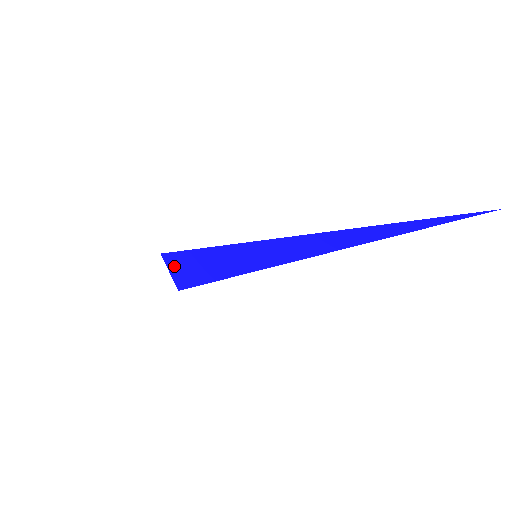
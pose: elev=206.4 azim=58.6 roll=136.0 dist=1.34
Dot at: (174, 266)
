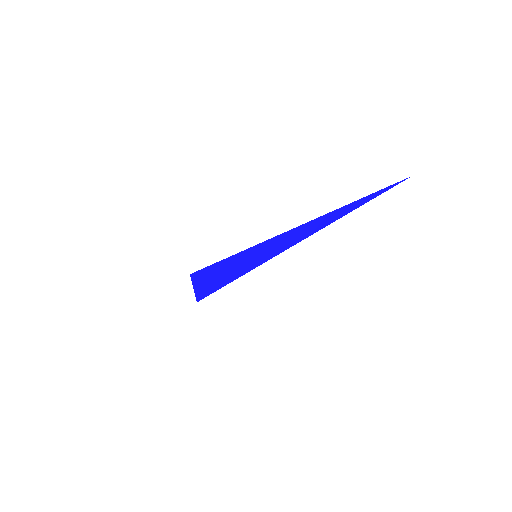
Dot at: (198, 282)
